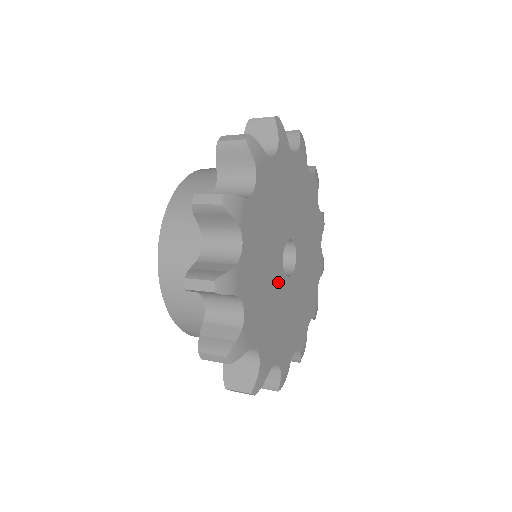
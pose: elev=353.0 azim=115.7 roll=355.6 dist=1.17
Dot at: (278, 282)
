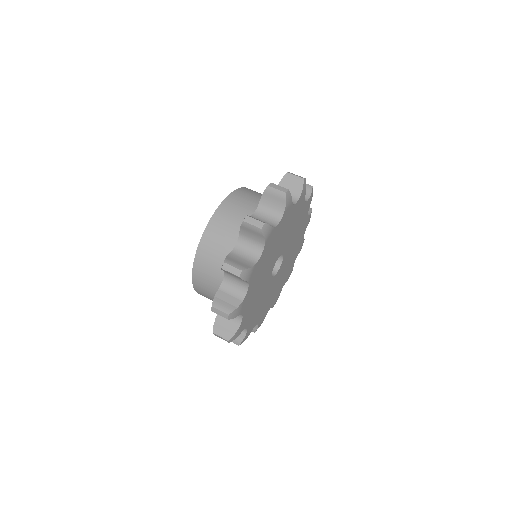
Dot at: (273, 283)
